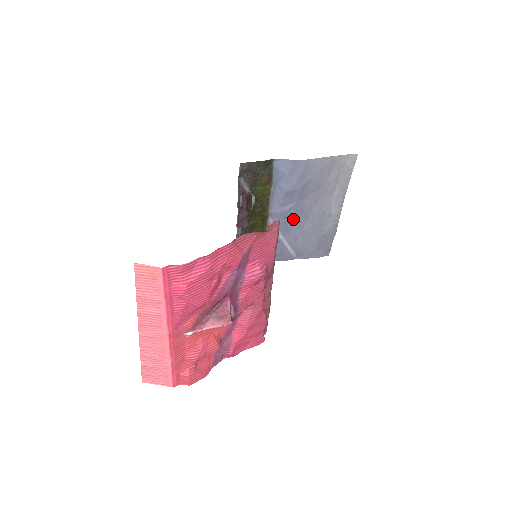
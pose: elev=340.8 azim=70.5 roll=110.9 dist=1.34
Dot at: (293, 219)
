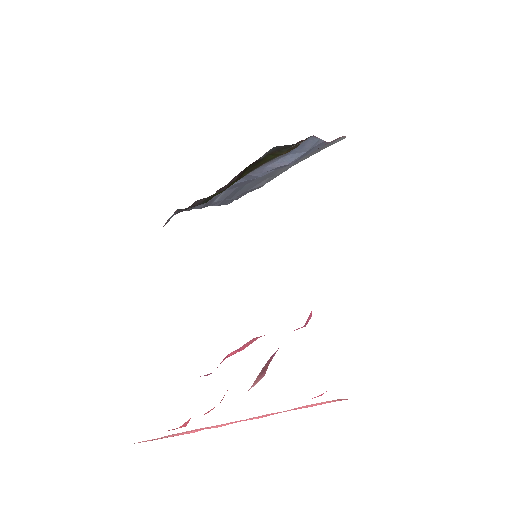
Dot at: (252, 179)
